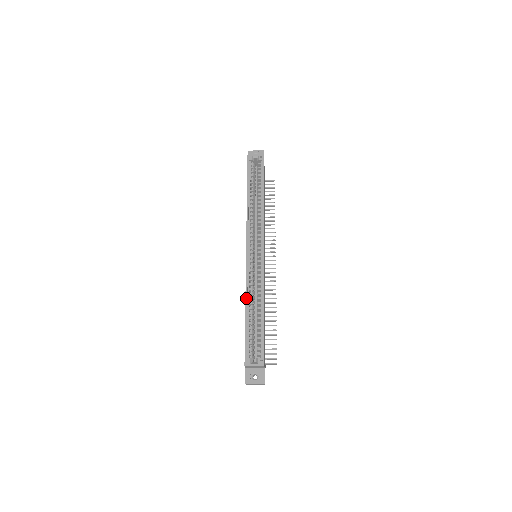
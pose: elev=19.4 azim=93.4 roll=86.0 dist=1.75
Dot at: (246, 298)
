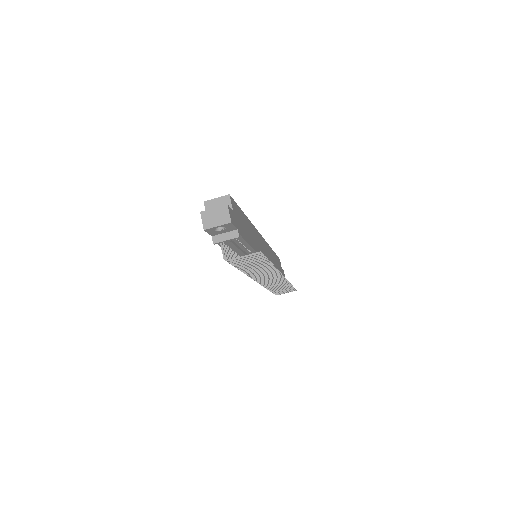
Dot at: occluded
